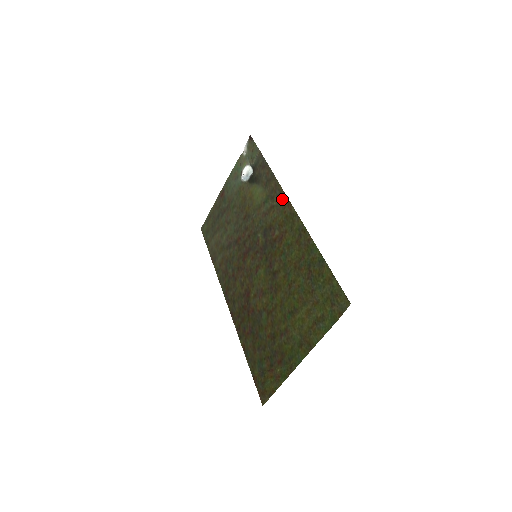
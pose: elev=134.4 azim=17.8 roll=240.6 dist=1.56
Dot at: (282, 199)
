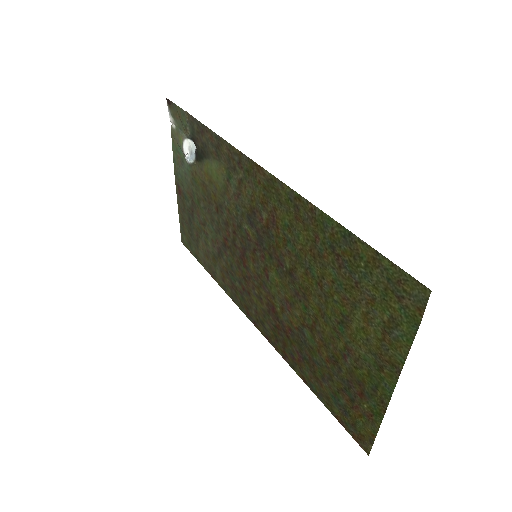
Dot at: (246, 165)
